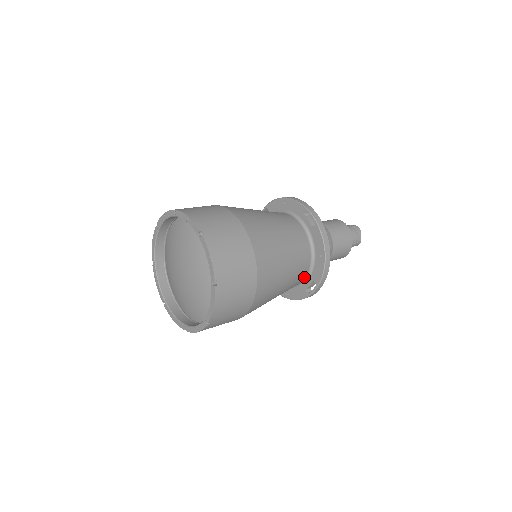
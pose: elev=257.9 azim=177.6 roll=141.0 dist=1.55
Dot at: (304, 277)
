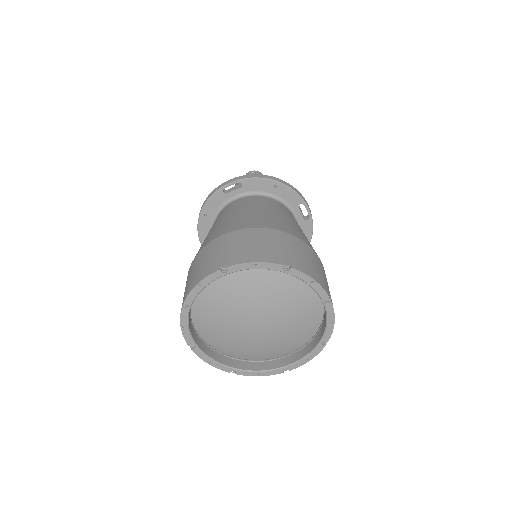
Dot at: occluded
